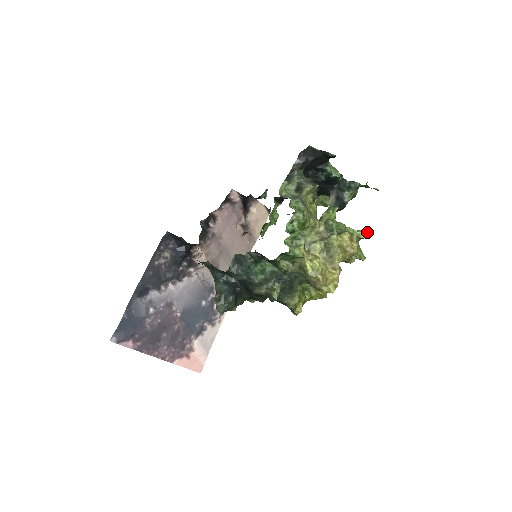
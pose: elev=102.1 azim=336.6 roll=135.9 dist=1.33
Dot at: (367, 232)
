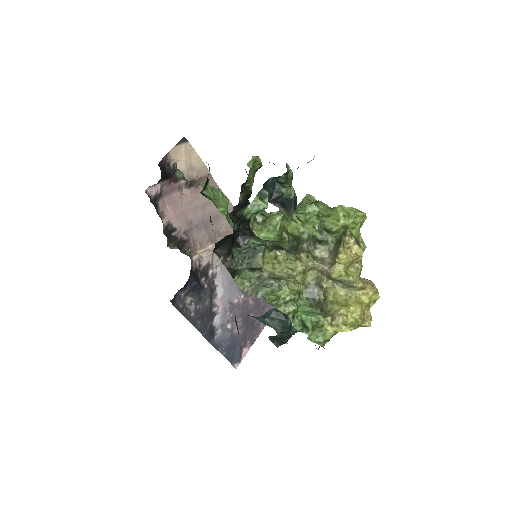
Dot at: (349, 213)
